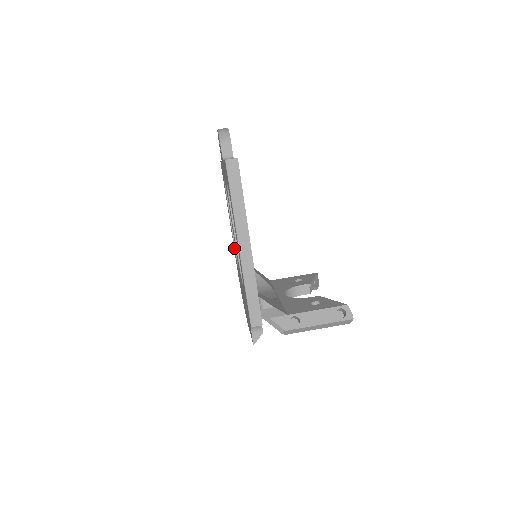
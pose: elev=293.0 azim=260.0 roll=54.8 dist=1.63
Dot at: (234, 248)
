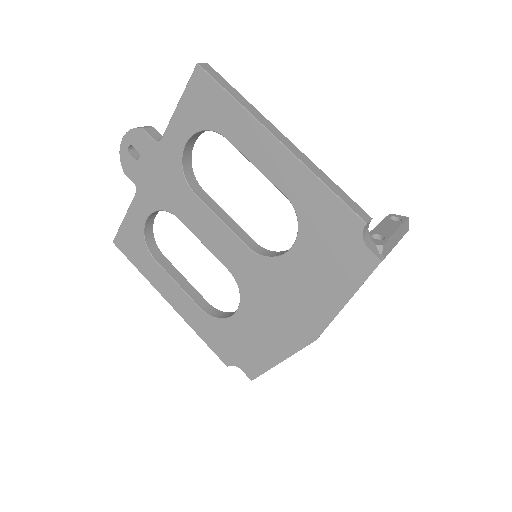
Dot at: (203, 315)
